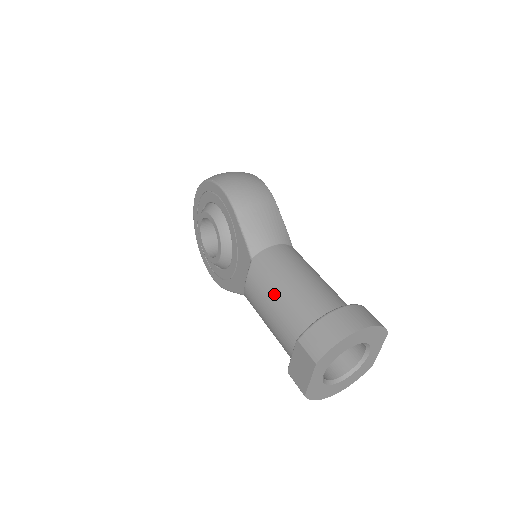
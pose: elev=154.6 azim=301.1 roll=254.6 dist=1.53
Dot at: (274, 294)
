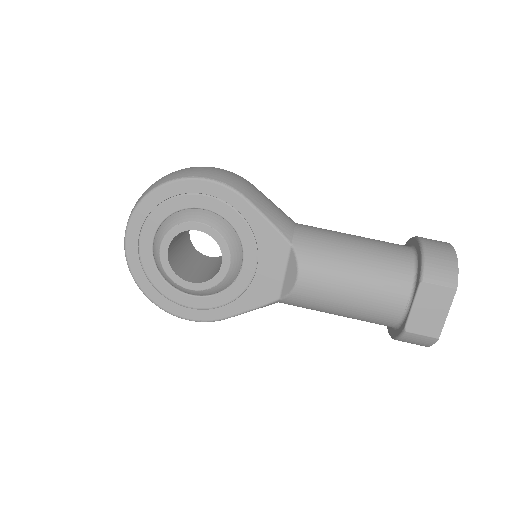
Dot at: (350, 262)
